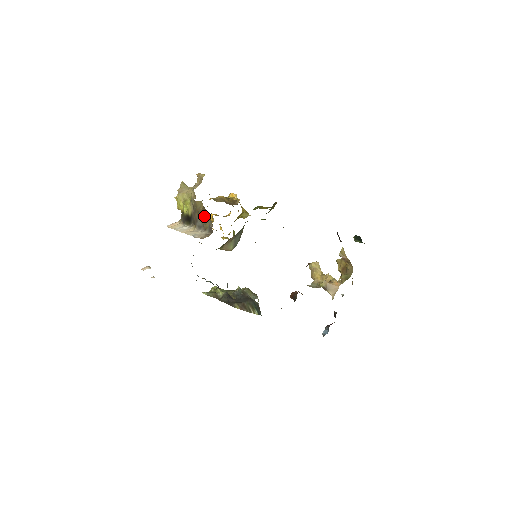
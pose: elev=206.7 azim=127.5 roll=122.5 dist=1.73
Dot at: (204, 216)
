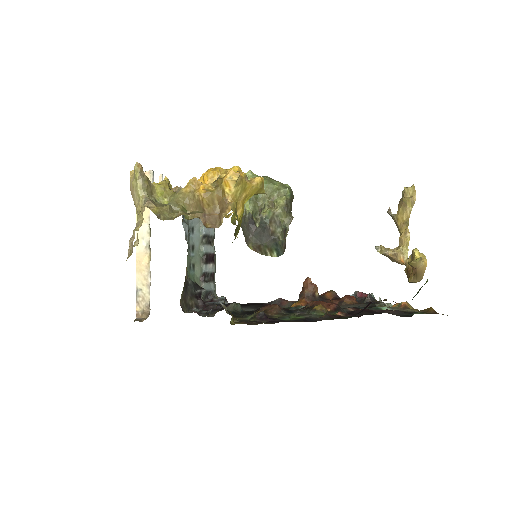
Dot at: occluded
